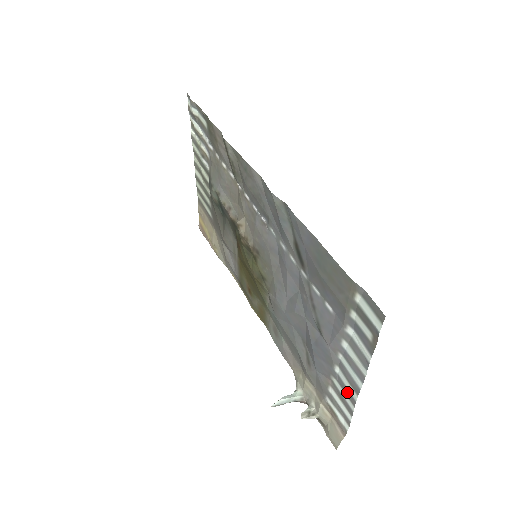
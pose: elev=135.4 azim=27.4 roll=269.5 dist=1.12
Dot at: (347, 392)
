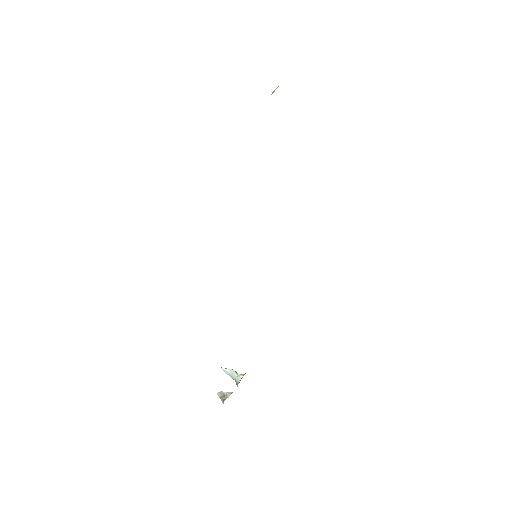
Dot at: occluded
